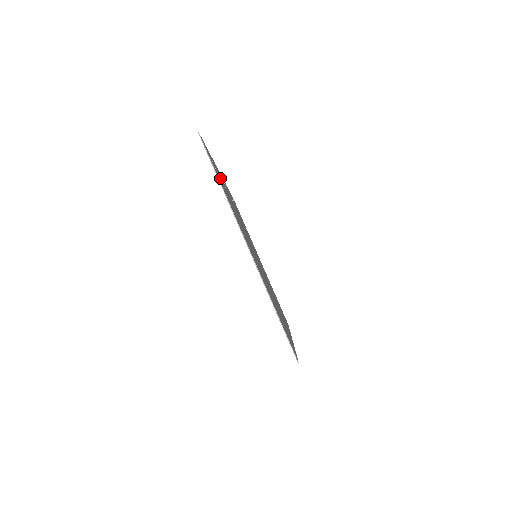
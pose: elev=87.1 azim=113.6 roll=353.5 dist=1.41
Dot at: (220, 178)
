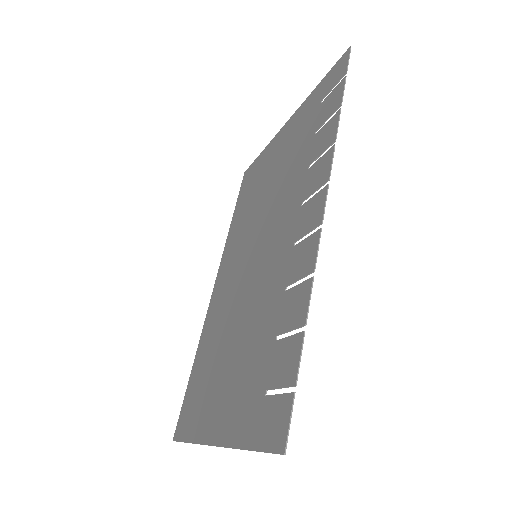
Dot at: (278, 355)
